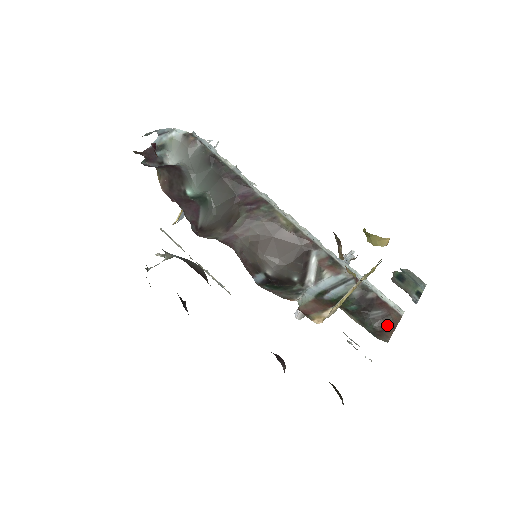
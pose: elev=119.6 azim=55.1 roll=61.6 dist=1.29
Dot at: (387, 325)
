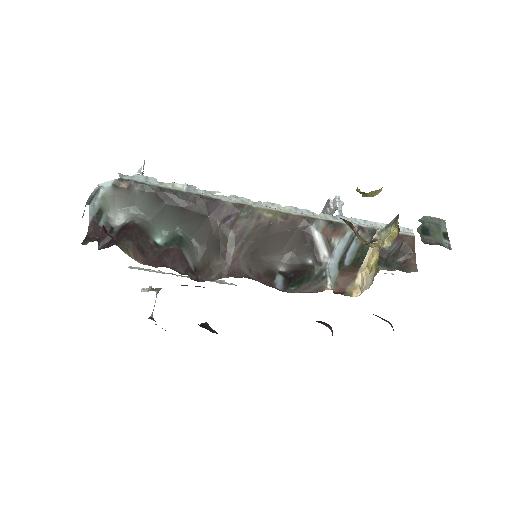
Dot at: (407, 253)
